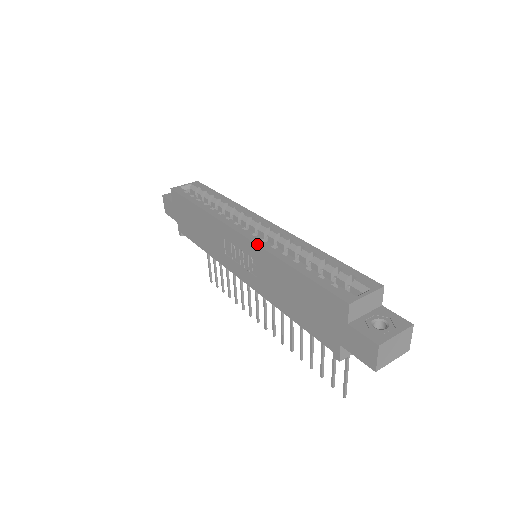
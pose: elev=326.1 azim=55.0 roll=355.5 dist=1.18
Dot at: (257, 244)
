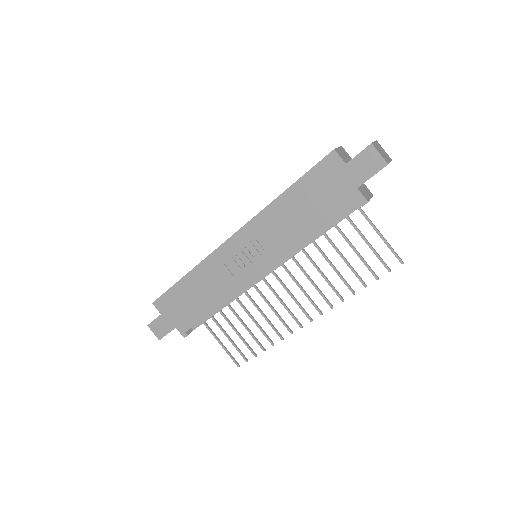
Dot at: occluded
